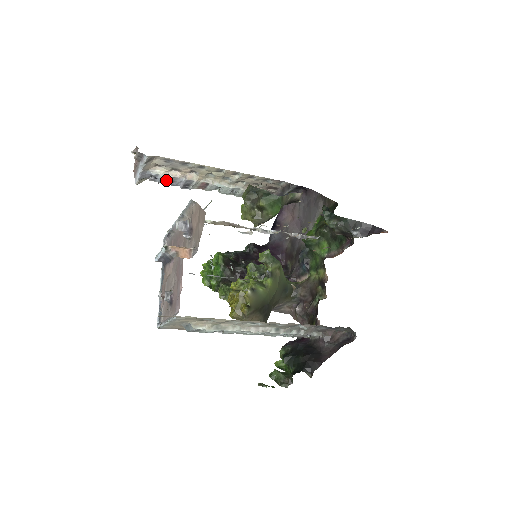
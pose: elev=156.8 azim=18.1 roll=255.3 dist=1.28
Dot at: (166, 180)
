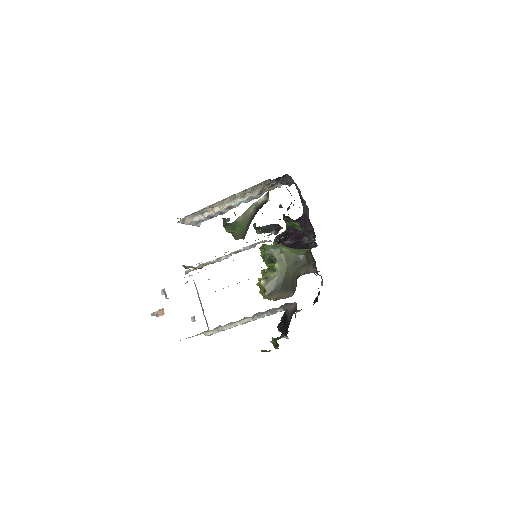
Dot at: (207, 218)
